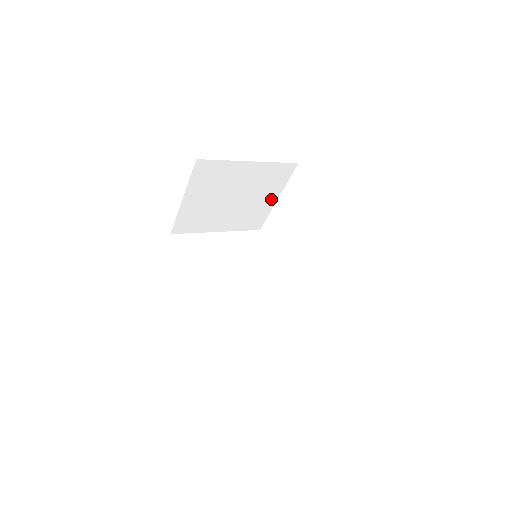
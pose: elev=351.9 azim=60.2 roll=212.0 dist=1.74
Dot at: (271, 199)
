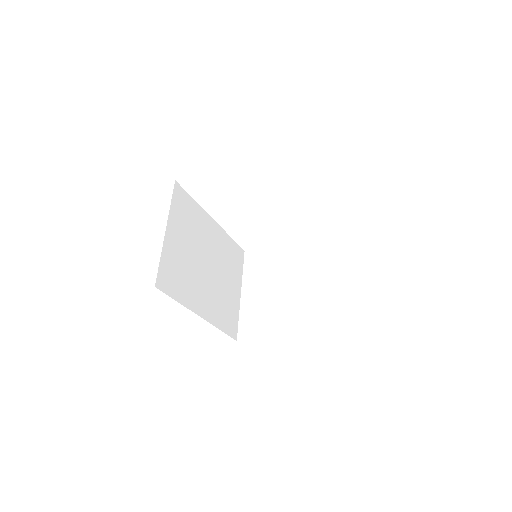
Dot at: occluded
